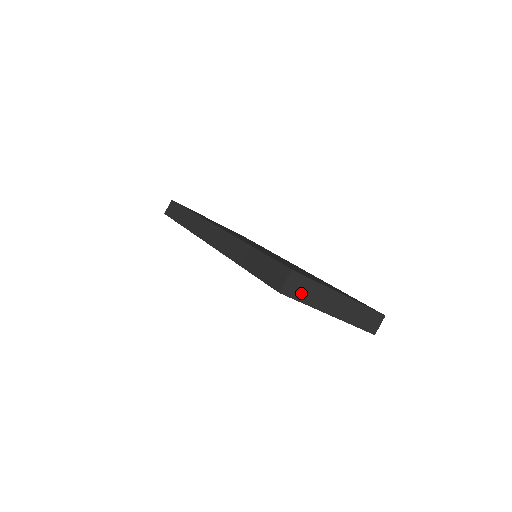
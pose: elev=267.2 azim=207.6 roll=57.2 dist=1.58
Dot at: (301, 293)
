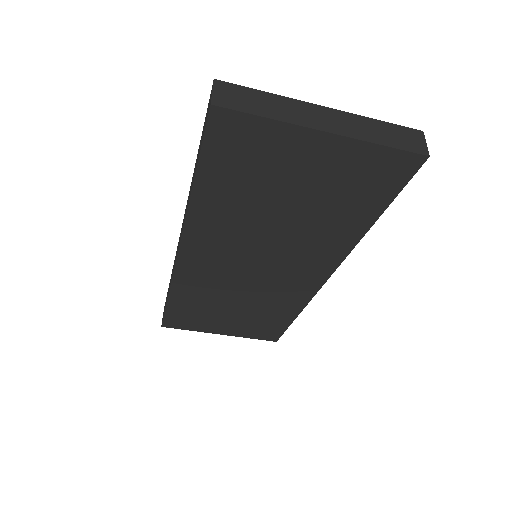
Dot at: (249, 105)
